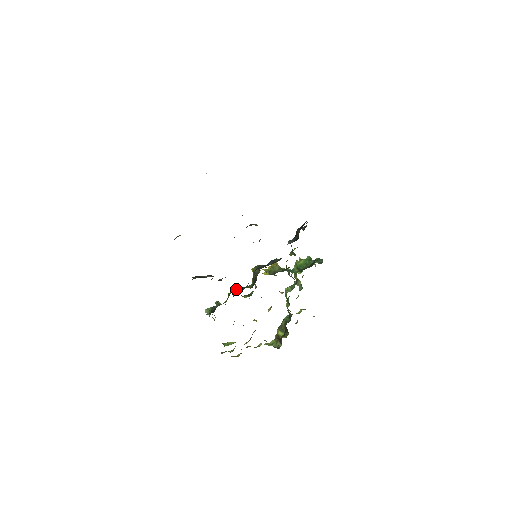
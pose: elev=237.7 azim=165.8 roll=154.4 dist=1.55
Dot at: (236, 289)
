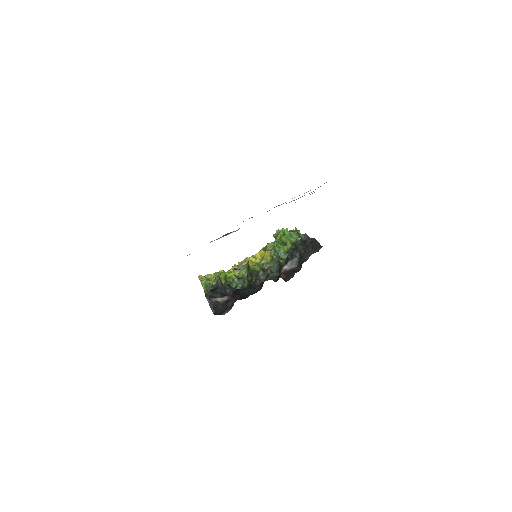
Dot at: (234, 281)
